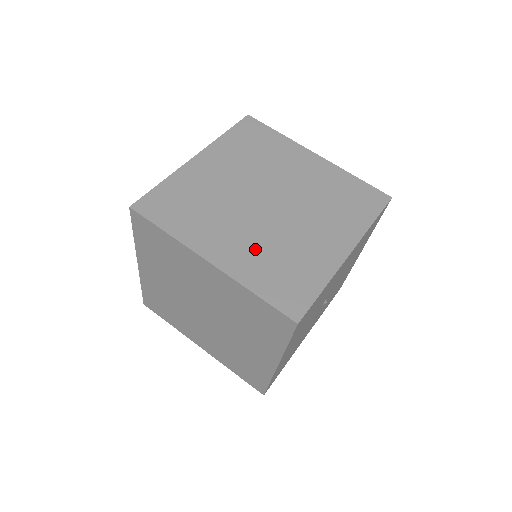
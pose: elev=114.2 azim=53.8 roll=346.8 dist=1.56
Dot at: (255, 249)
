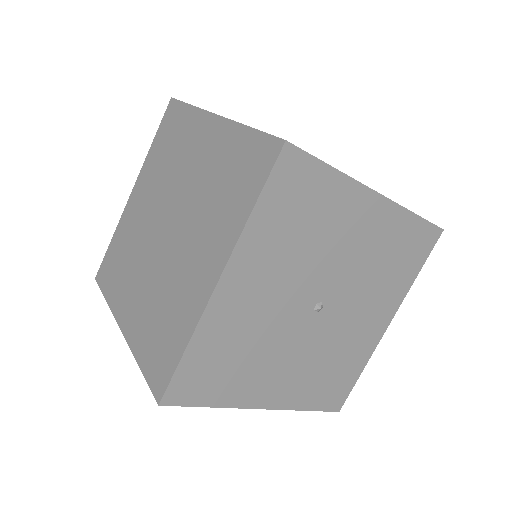
Dot at: occluded
